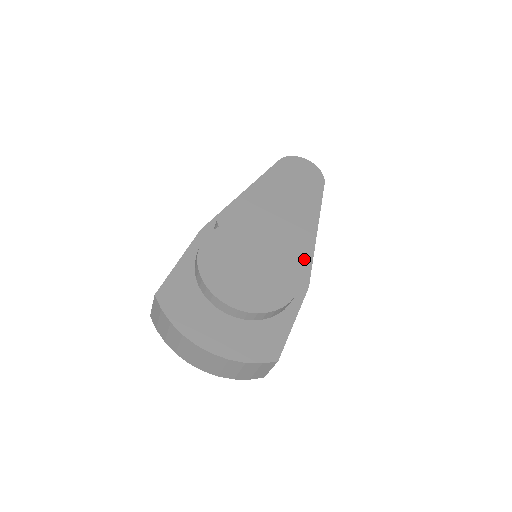
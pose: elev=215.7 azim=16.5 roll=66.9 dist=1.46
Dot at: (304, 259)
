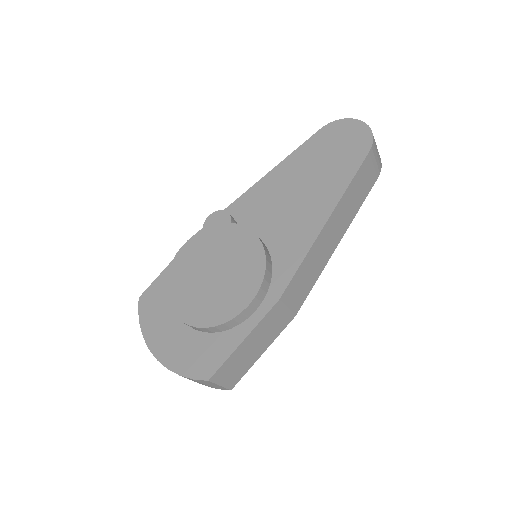
Dot at: (290, 263)
